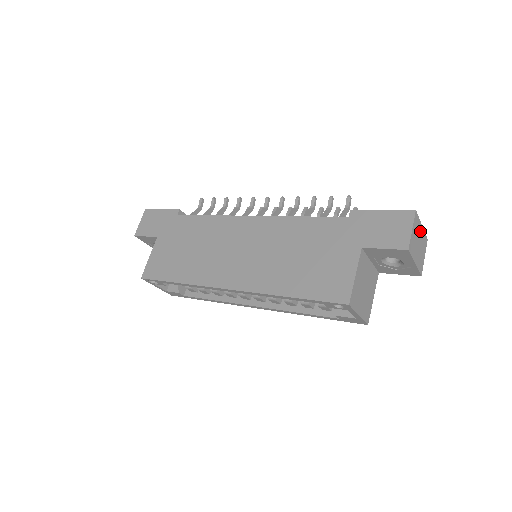
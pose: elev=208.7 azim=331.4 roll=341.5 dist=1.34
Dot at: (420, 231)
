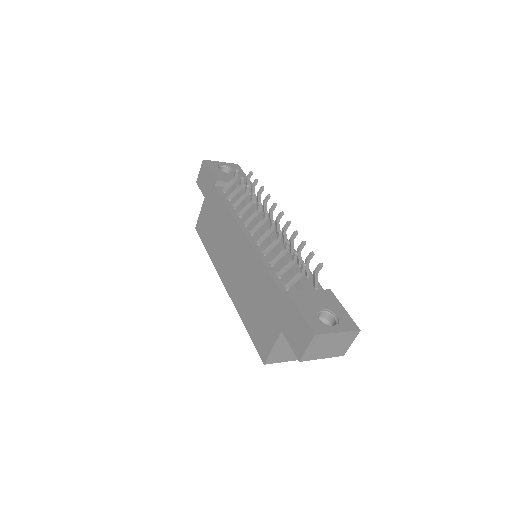
Dot at: (333, 337)
